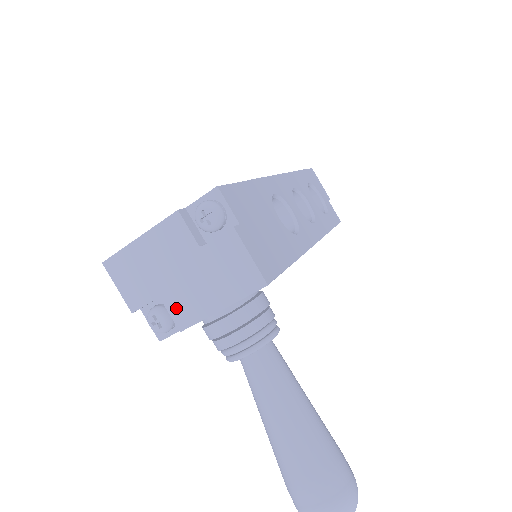
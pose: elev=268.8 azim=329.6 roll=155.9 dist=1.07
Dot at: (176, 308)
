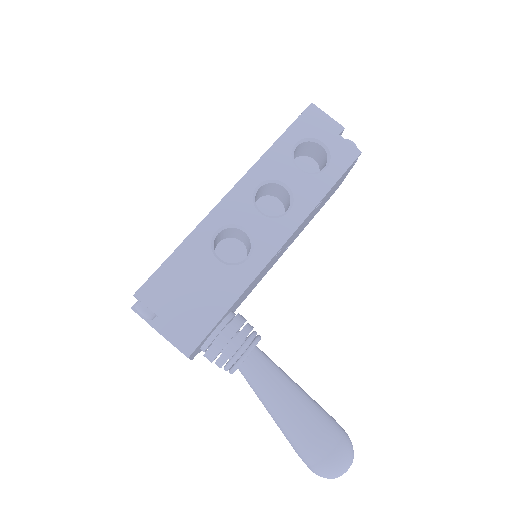
Dot at: occluded
